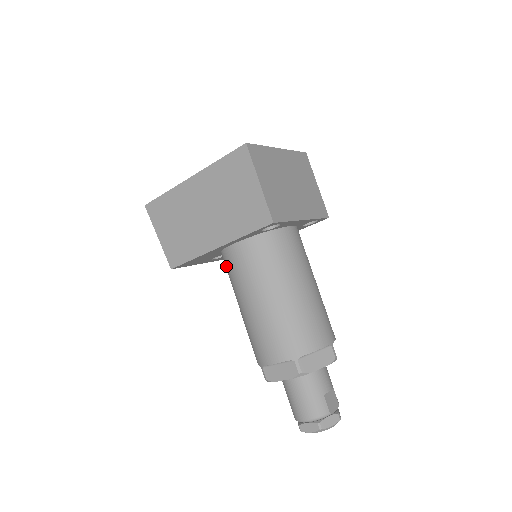
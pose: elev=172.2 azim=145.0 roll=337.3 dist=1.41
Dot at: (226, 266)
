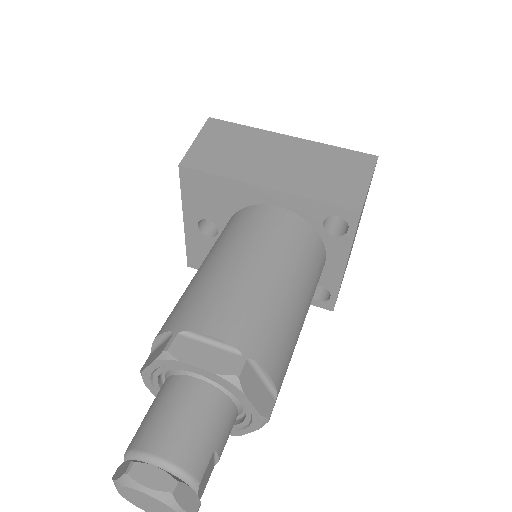
Dot at: (236, 220)
